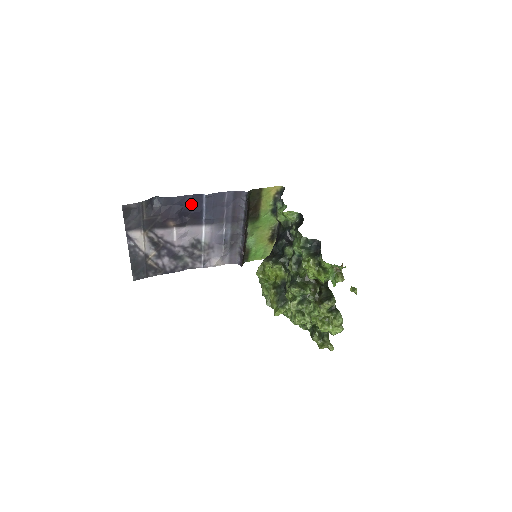
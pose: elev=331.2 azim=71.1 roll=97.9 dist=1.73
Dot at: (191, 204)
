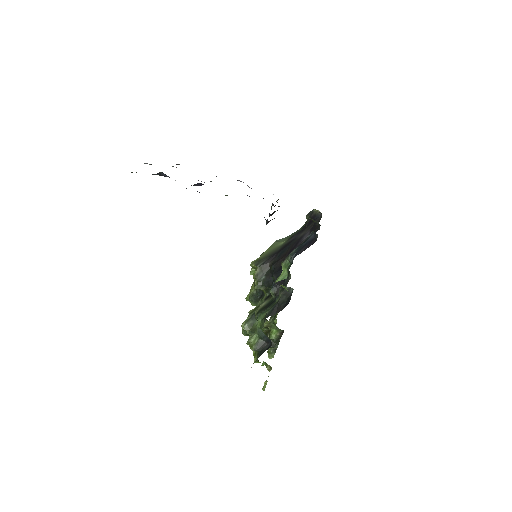
Dot at: occluded
